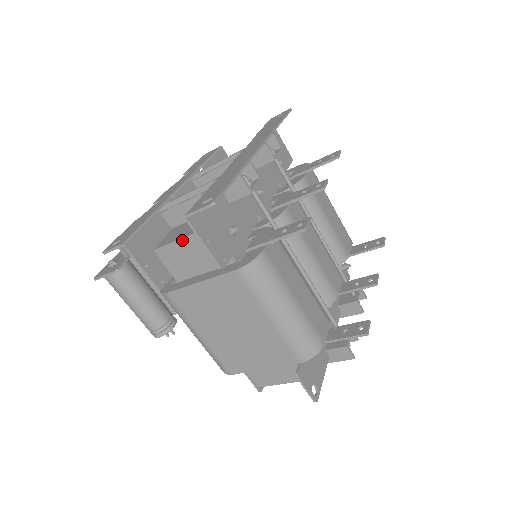
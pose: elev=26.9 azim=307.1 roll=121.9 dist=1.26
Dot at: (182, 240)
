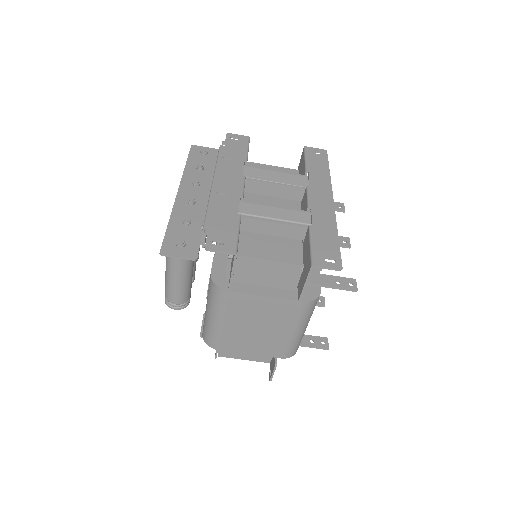
Dot at: (271, 262)
